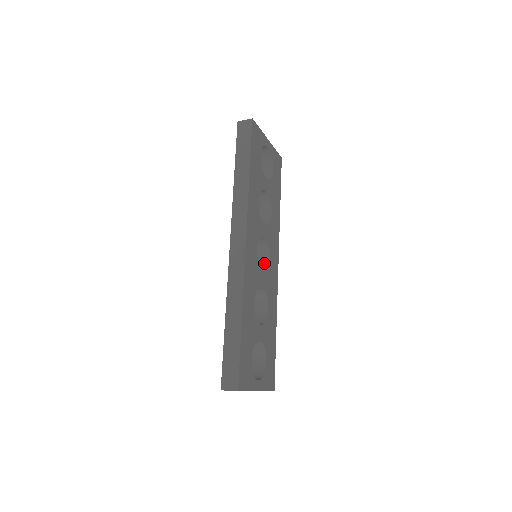
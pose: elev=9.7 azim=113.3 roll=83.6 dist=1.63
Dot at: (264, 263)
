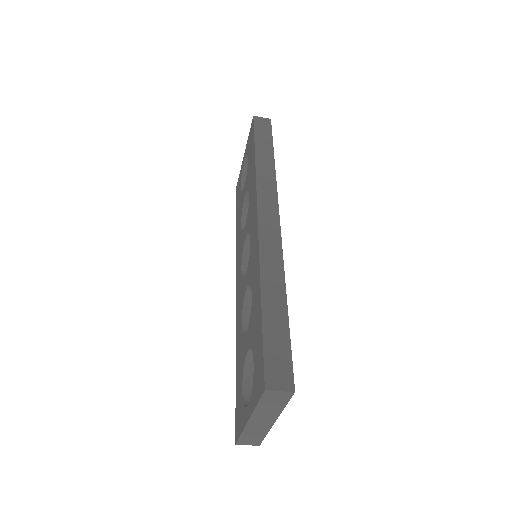
Dot at: occluded
